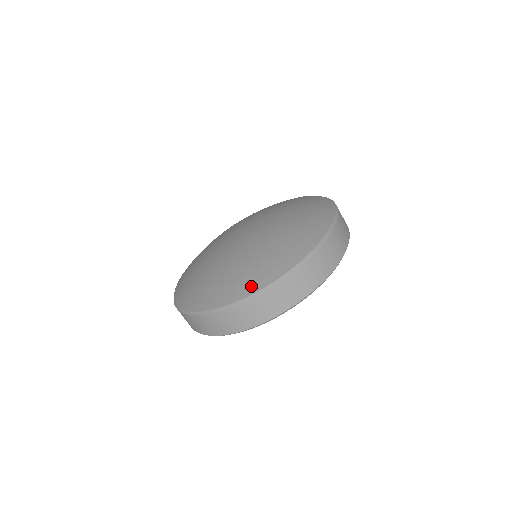
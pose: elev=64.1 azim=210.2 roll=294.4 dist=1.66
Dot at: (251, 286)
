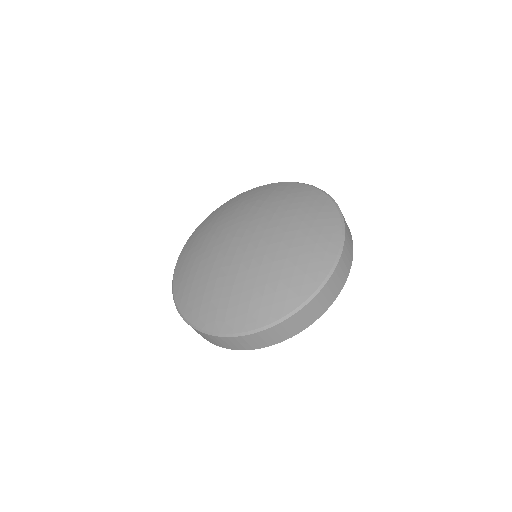
Dot at: (311, 282)
